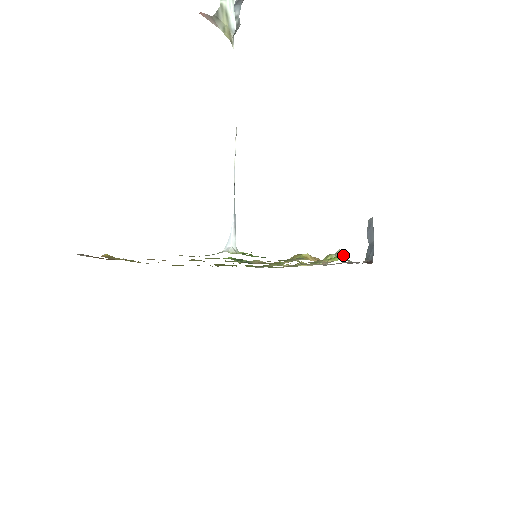
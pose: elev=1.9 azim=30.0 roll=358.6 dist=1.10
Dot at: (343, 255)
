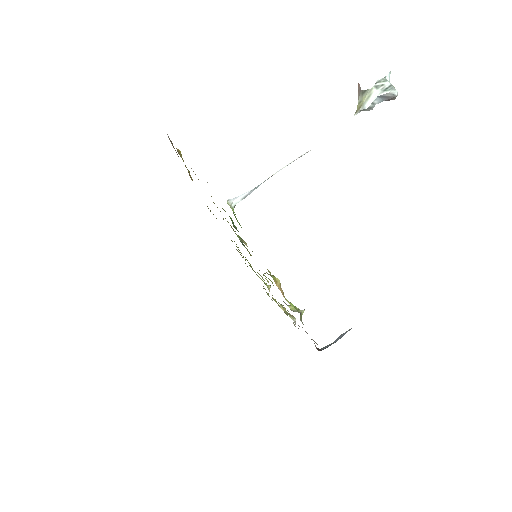
Dot at: occluded
